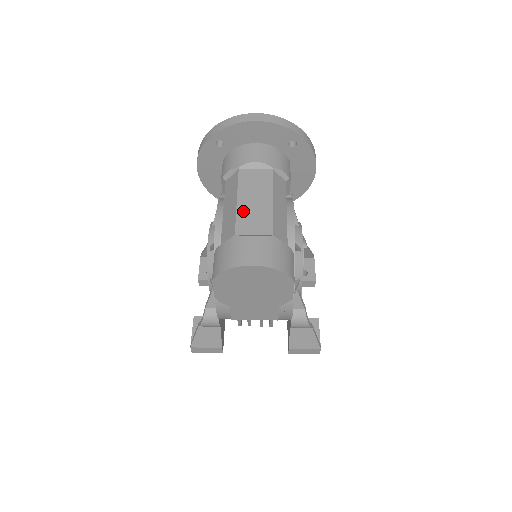
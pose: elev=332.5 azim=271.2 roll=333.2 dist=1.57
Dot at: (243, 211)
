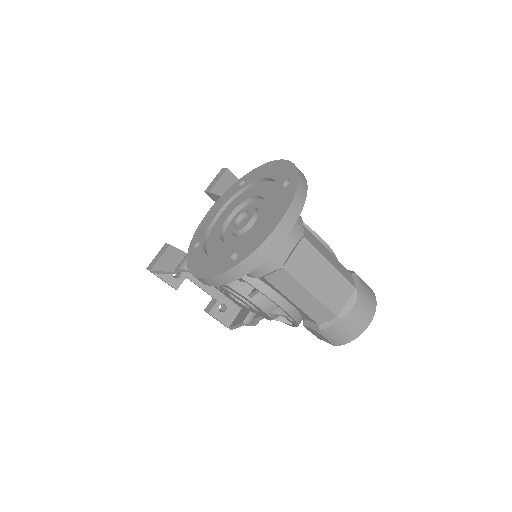
Dot at: (324, 296)
